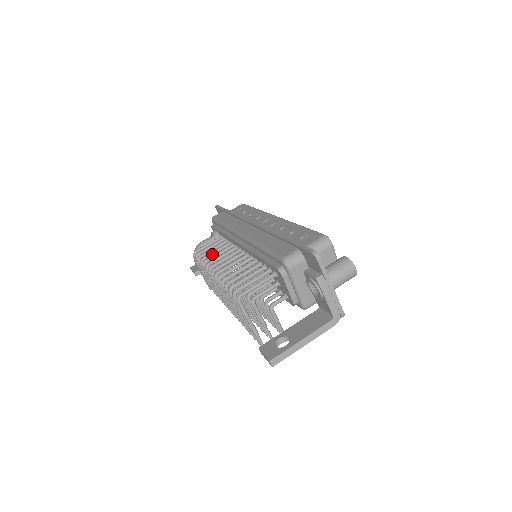
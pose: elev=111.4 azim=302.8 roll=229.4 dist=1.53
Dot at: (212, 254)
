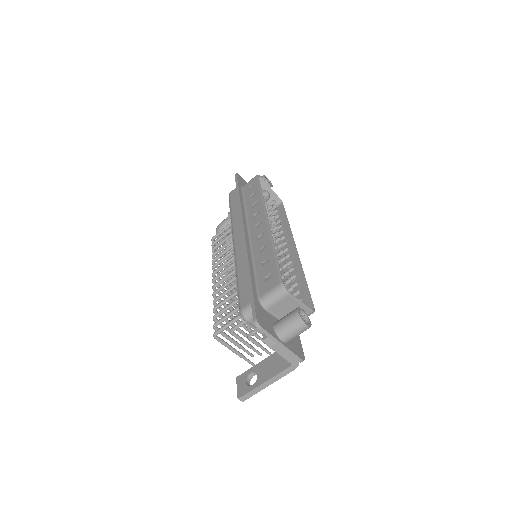
Dot at: (221, 250)
